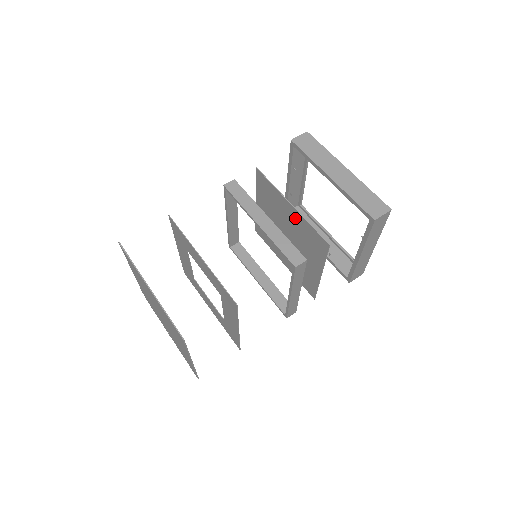
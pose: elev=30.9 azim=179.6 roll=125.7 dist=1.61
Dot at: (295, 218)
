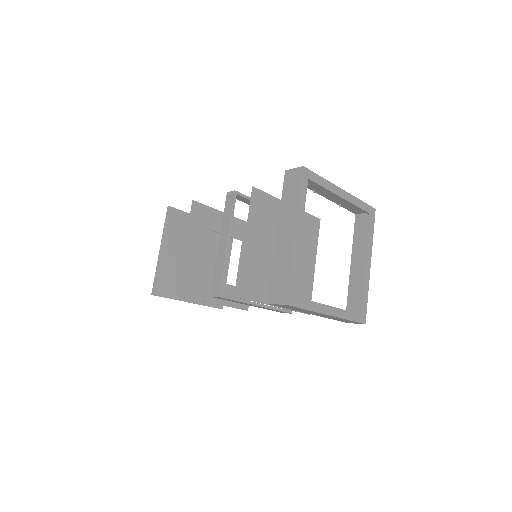
Dot at: (252, 252)
